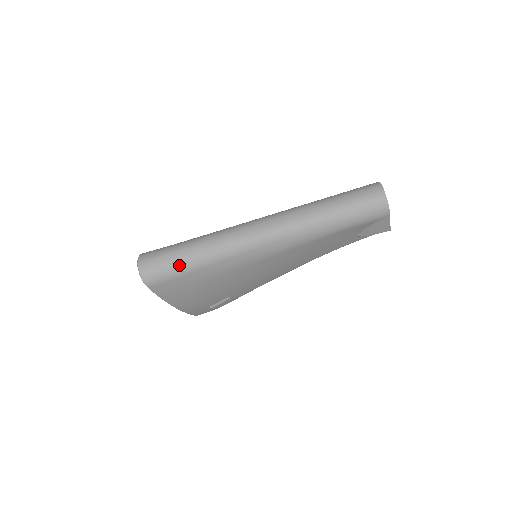
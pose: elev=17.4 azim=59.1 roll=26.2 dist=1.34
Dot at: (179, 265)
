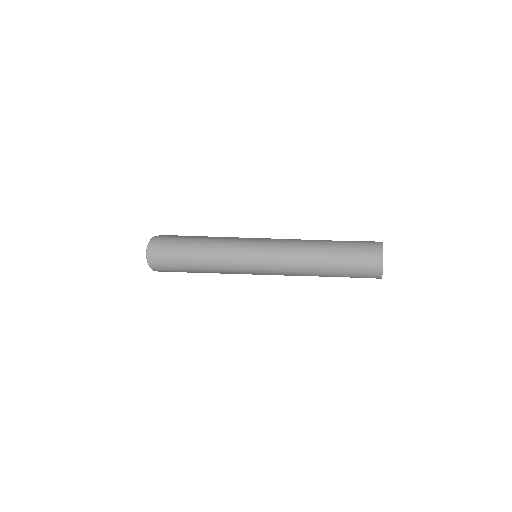
Dot at: (183, 266)
